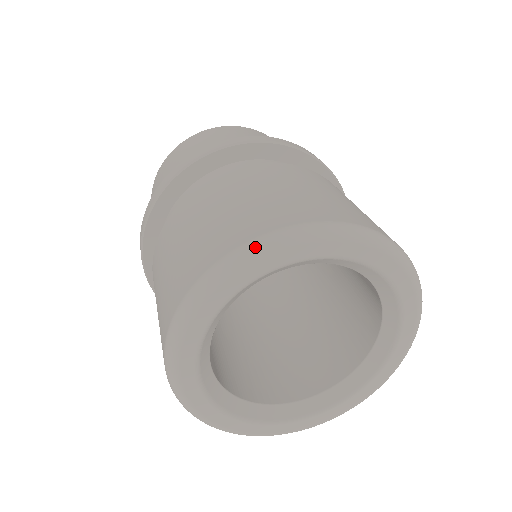
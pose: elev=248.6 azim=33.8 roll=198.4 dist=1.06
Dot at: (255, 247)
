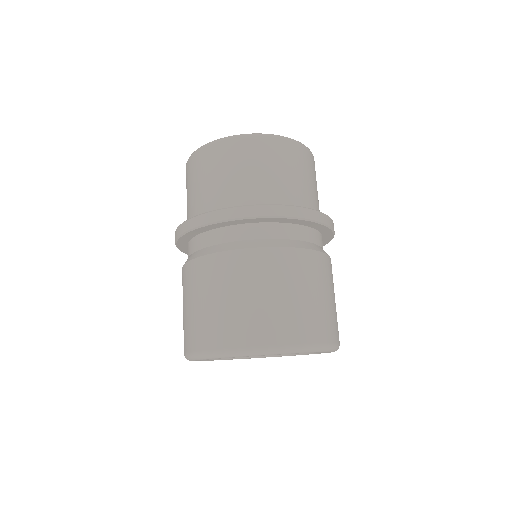
Dot at: (250, 353)
